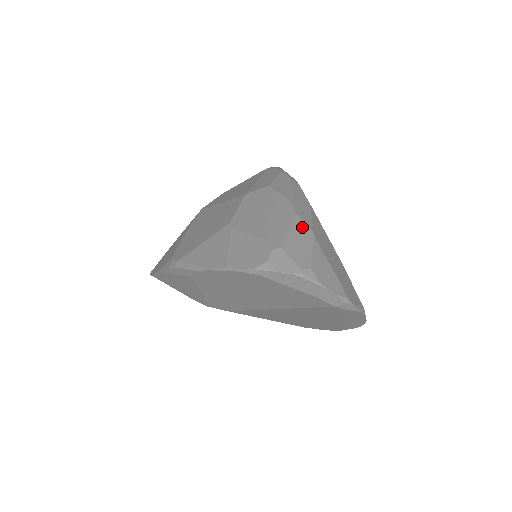
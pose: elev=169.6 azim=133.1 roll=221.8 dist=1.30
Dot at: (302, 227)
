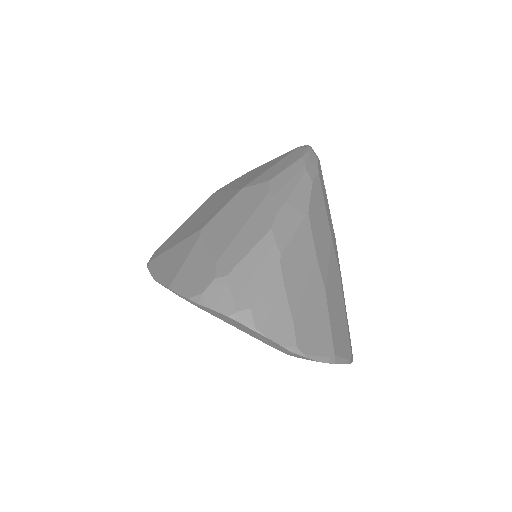
Dot at: (269, 249)
